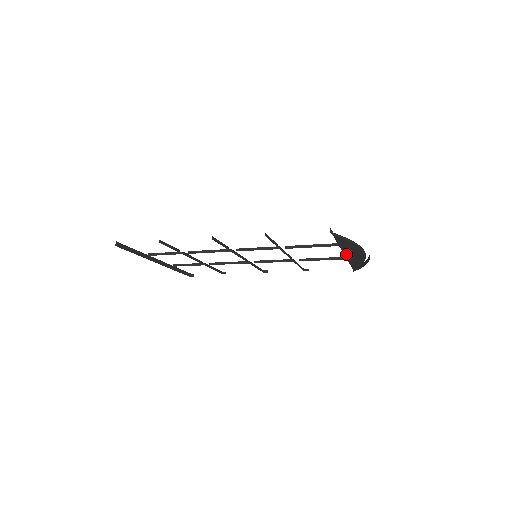
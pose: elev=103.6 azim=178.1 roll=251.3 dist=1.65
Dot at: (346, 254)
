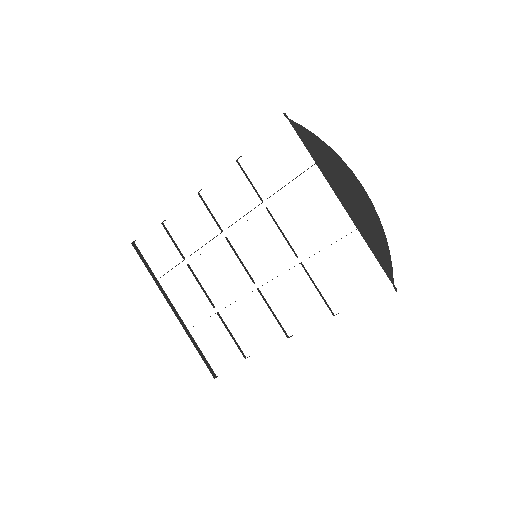
Dot at: (345, 204)
